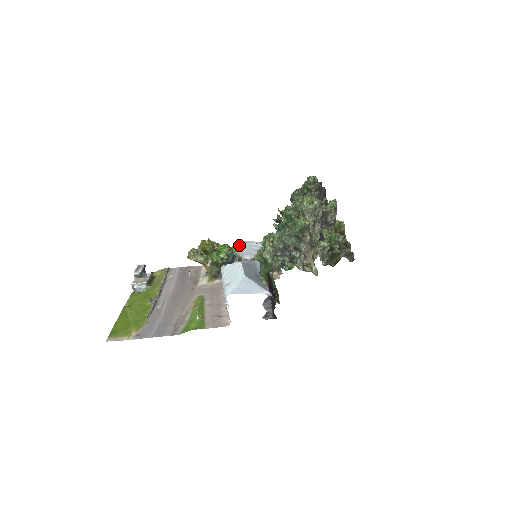
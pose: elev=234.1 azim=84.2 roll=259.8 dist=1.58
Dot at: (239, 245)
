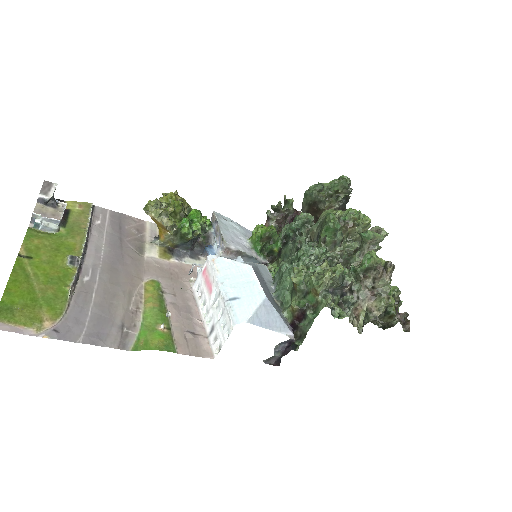
Dot at: (218, 220)
